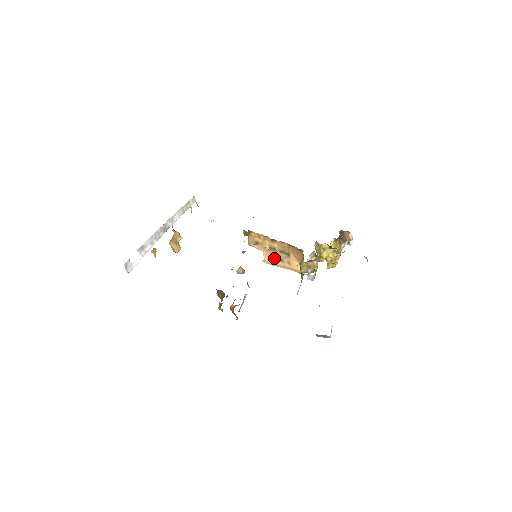
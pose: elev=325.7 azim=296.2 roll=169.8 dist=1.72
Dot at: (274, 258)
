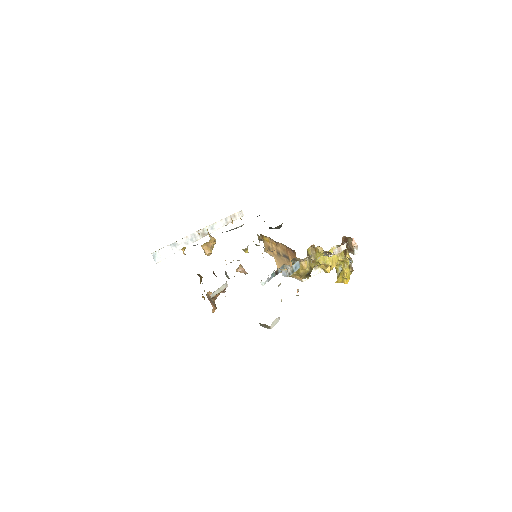
Dot at: occluded
